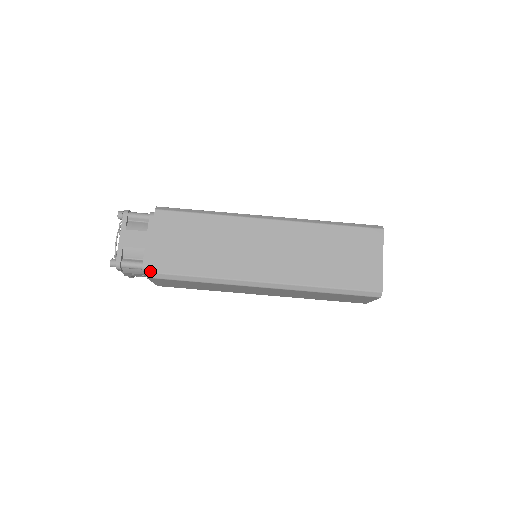
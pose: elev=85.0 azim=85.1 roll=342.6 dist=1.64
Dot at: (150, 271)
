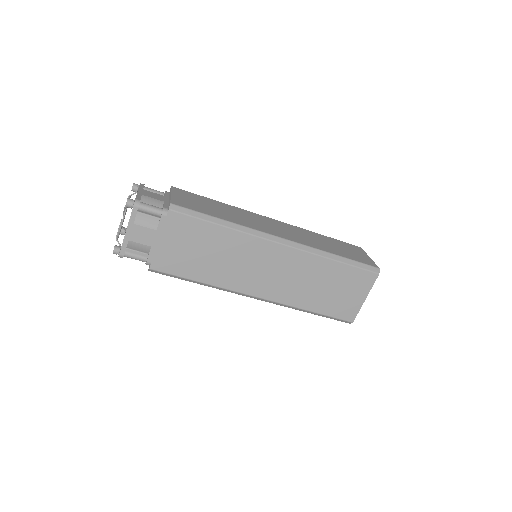
Dot at: (153, 269)
